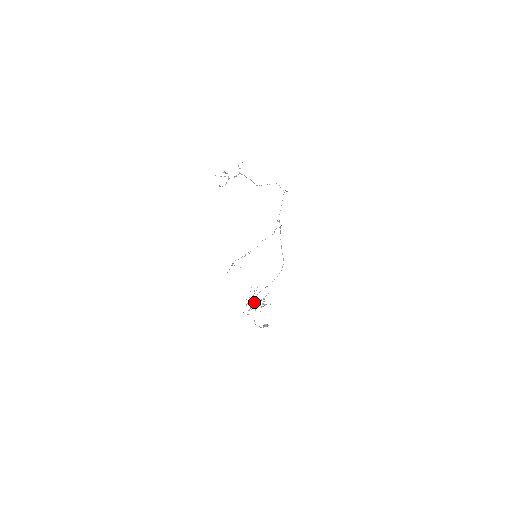
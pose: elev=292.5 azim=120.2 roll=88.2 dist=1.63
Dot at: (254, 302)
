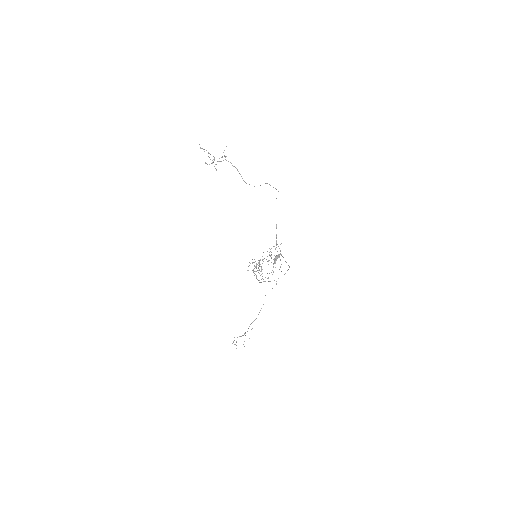
Dot at: (259, 266)
